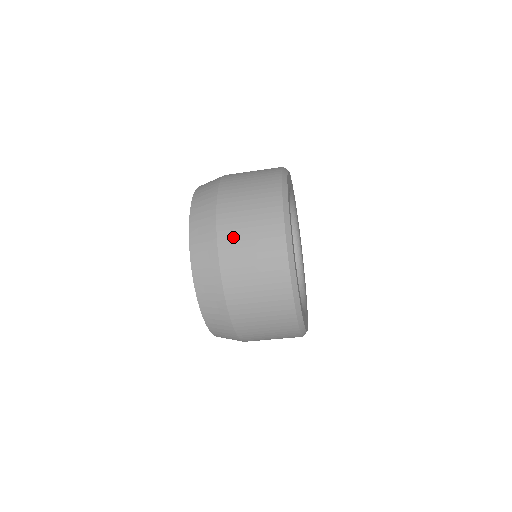
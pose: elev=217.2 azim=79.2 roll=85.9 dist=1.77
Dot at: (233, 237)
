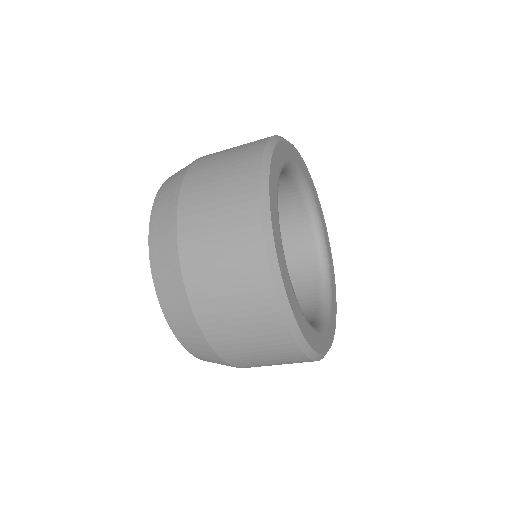
Dot at: (204, 284)
